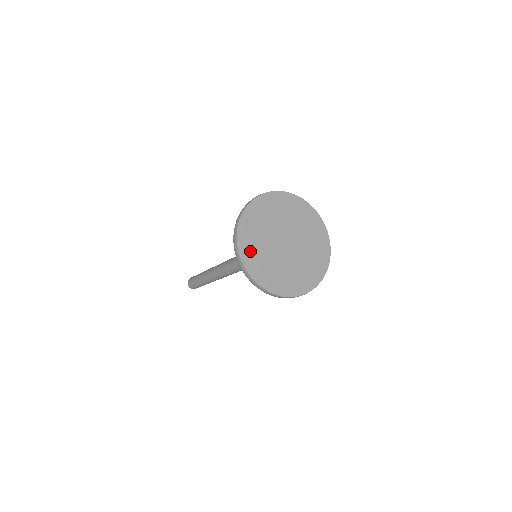
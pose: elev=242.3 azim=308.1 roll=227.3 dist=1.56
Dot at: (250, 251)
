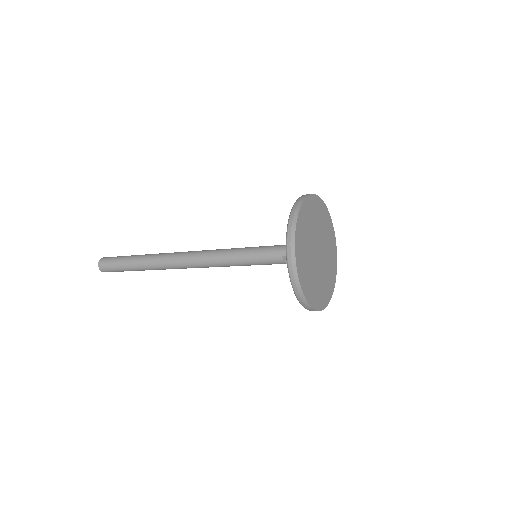
Dot at: (301, 253)
